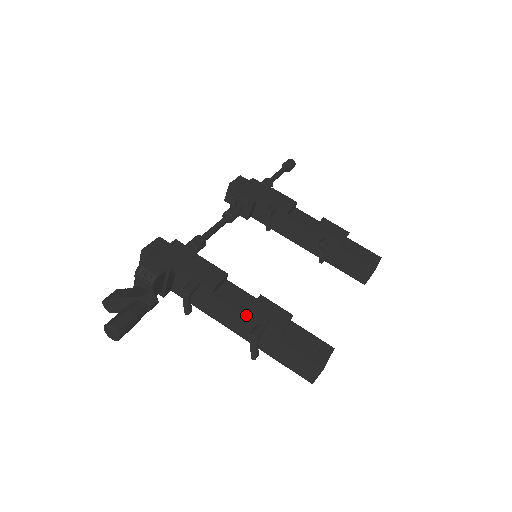
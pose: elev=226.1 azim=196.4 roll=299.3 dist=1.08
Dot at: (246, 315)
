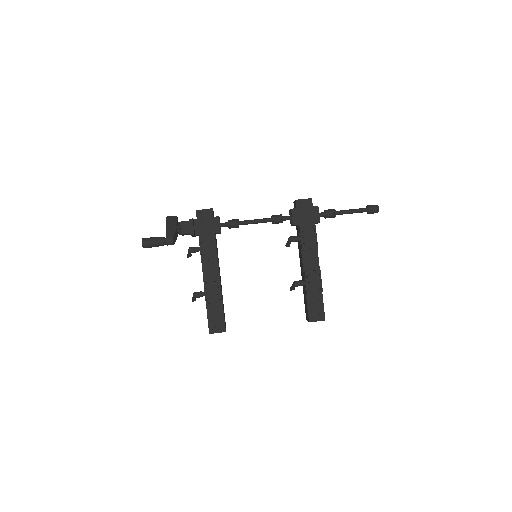
Dot at: (204, 283)
